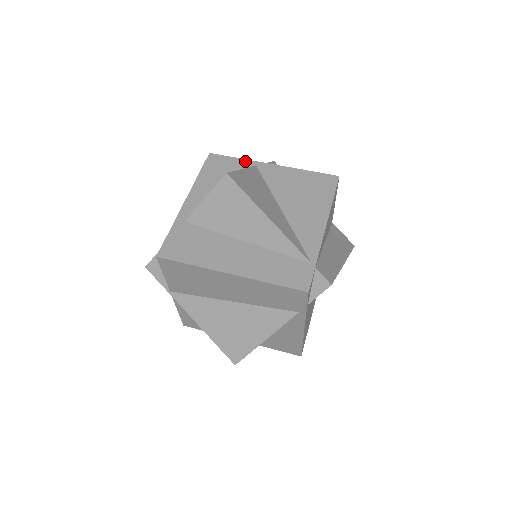
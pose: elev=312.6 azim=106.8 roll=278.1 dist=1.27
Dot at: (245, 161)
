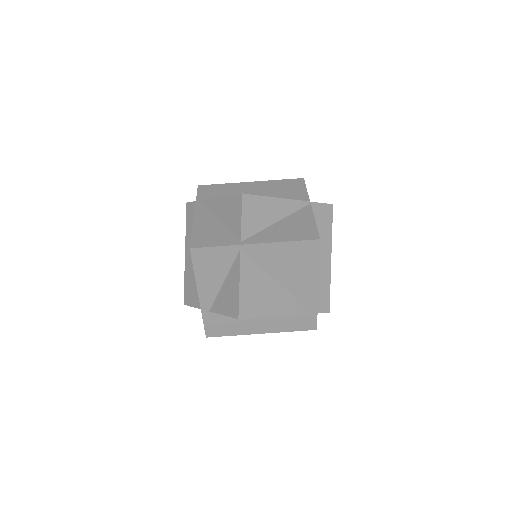
Dot at: (228, 248)
